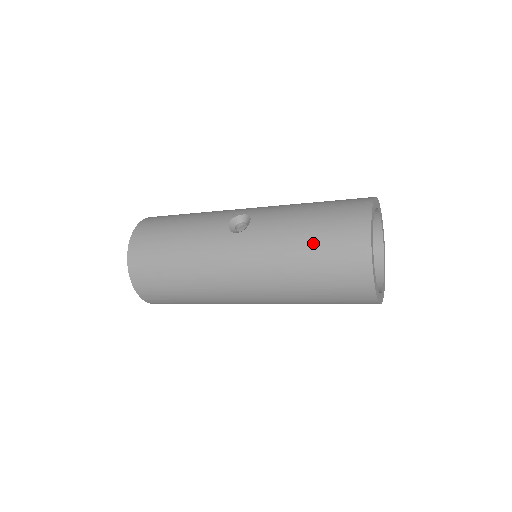
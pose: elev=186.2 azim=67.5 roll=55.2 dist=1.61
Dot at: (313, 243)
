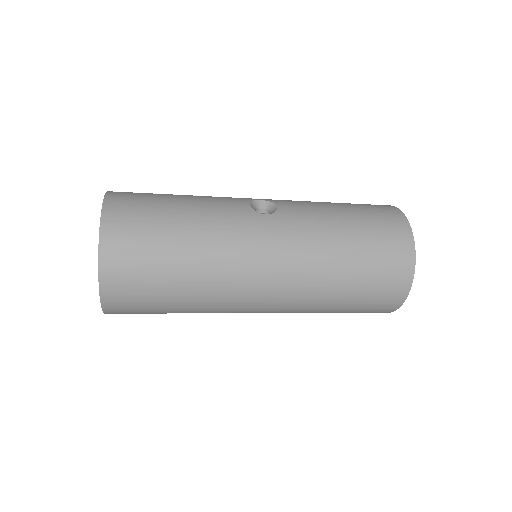
Dot at: (358, 232)
